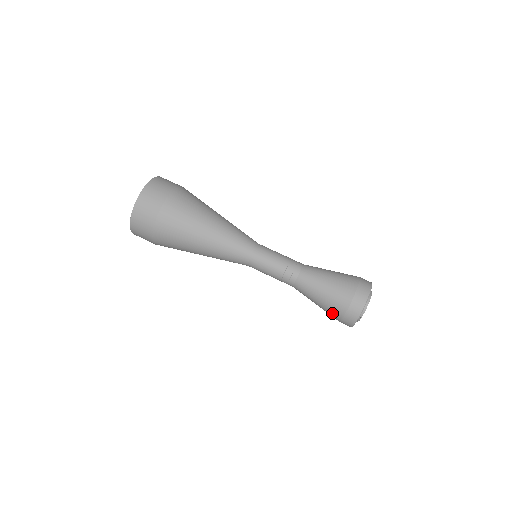
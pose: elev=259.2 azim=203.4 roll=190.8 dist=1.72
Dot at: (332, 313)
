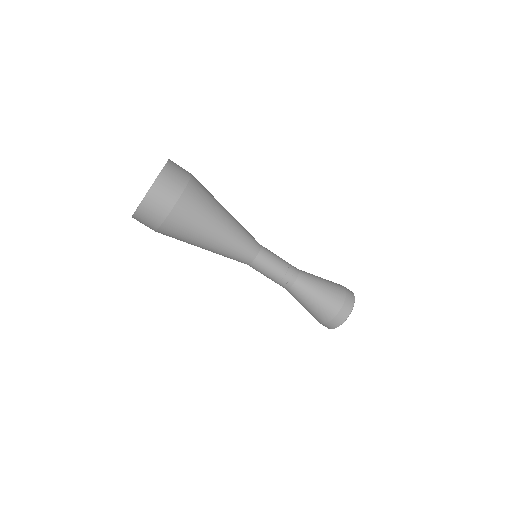
Dot at: (314, 317)
